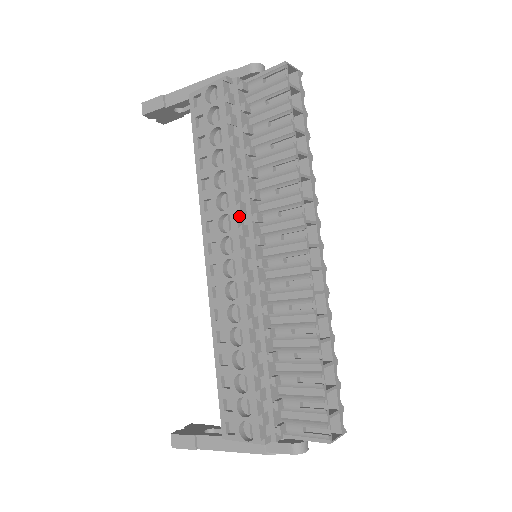
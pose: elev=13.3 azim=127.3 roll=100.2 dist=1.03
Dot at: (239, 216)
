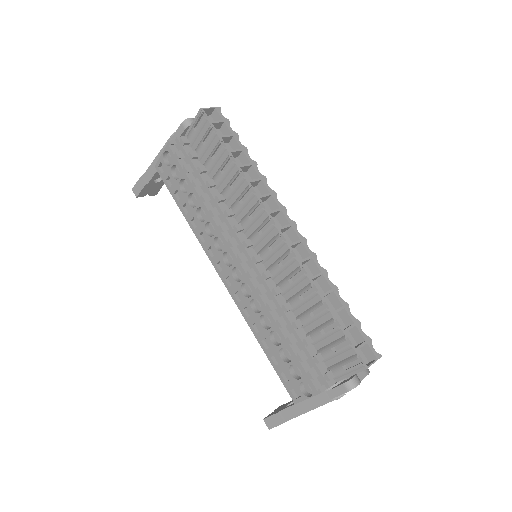
Dot at: (224, 234)
